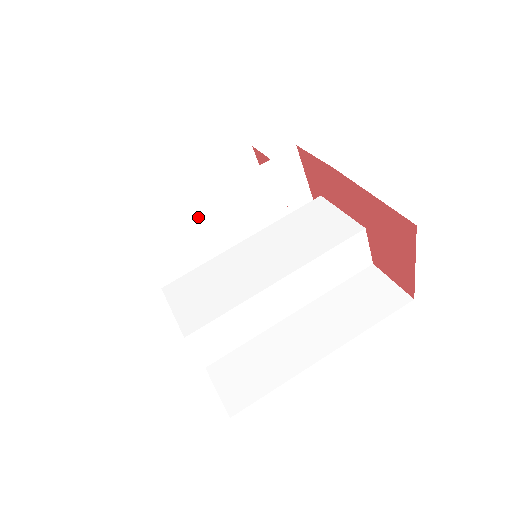
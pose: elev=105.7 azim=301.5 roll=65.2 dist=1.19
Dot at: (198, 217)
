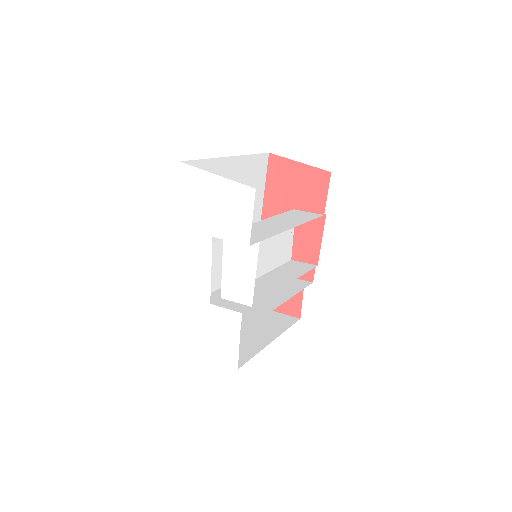
Dot at: (219, 297)
